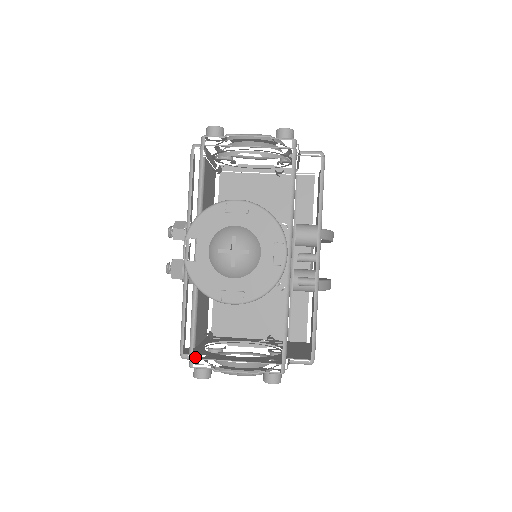
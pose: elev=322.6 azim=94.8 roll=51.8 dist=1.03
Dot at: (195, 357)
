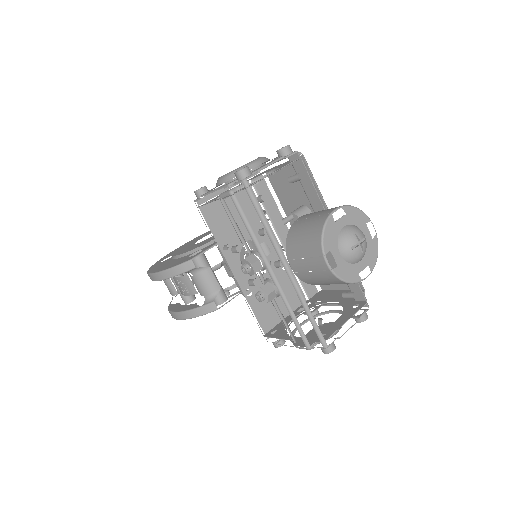
Dot at: (325, 339)
